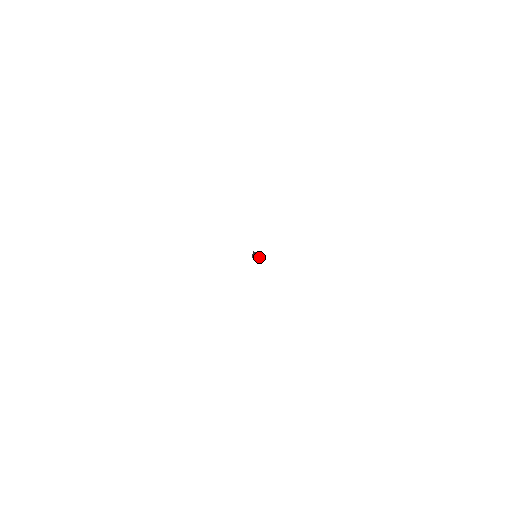
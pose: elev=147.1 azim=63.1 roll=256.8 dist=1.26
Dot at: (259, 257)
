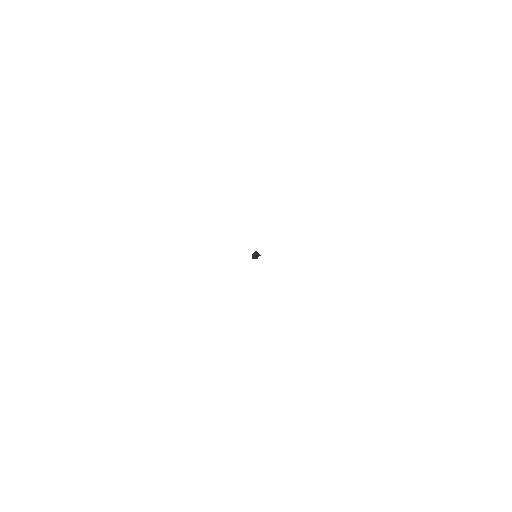
Dot at: occluded
